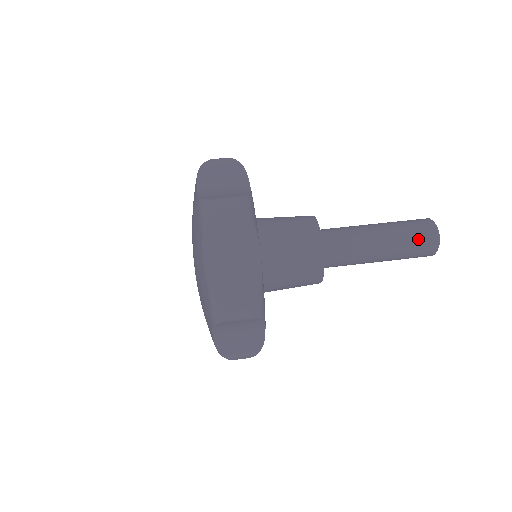
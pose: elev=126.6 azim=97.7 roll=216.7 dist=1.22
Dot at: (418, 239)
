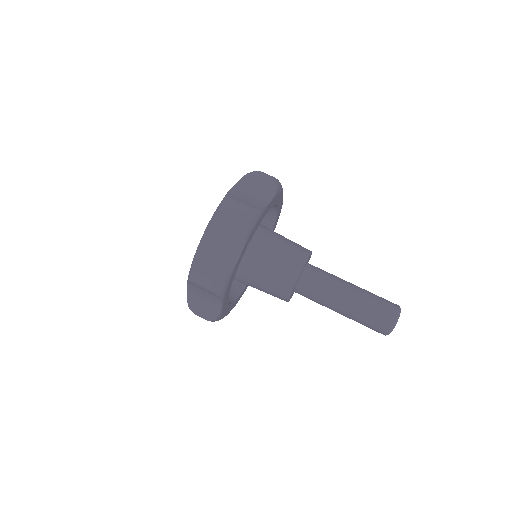
Dot at: (371, 326)
